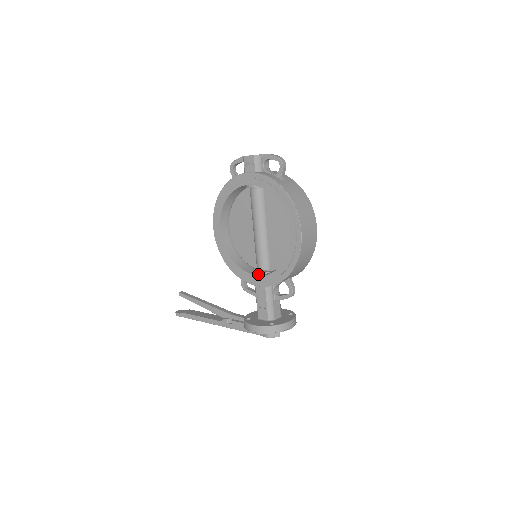
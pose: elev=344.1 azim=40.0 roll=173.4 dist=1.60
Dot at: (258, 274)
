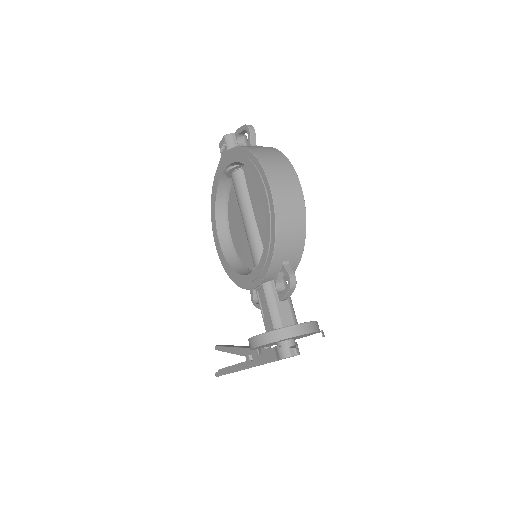
Dot at: (252, 271)
